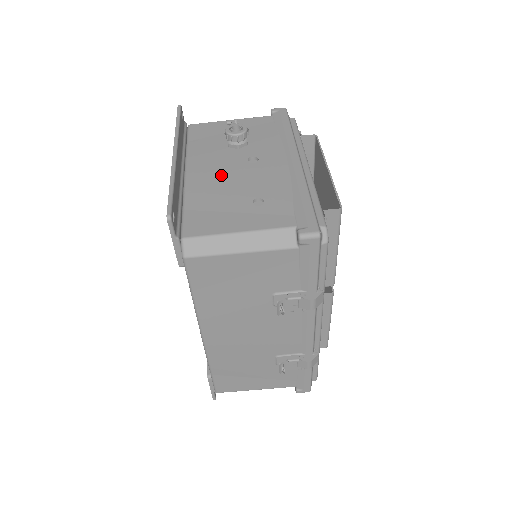
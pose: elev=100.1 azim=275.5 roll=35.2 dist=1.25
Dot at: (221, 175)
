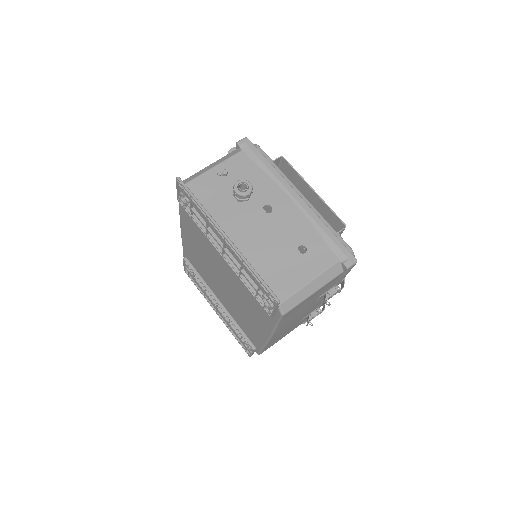
Dot at: (258, 235)
